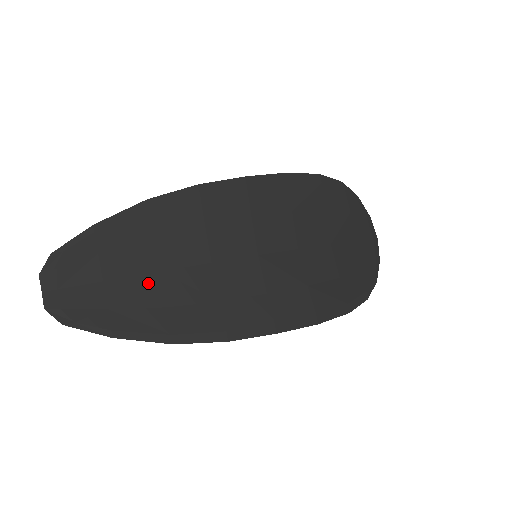
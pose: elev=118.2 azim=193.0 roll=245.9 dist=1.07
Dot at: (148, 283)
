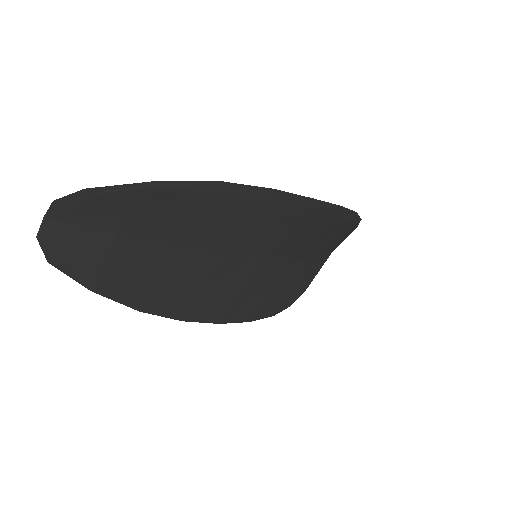
Dot at: (158, 253)
